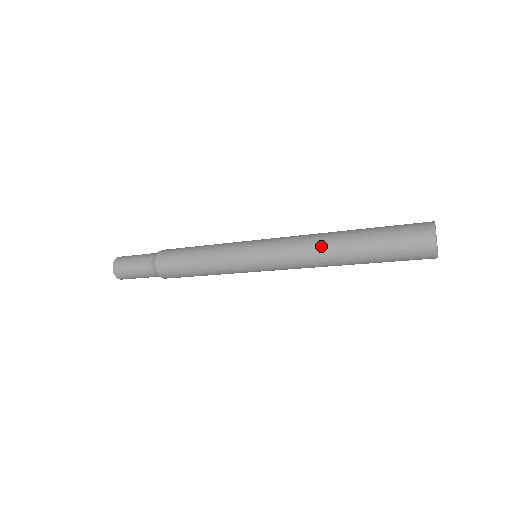
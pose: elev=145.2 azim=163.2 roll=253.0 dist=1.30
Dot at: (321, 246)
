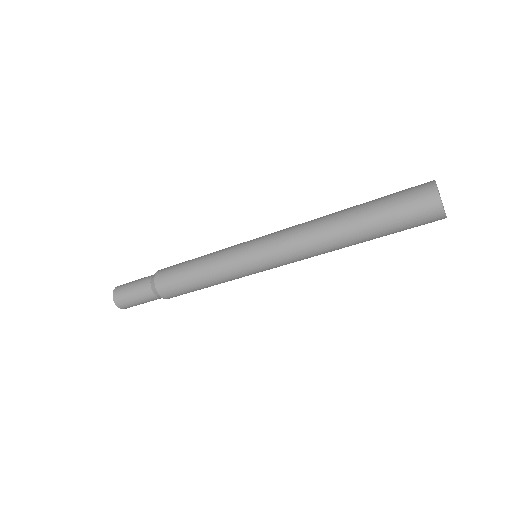
Dot at: (321, 233)
